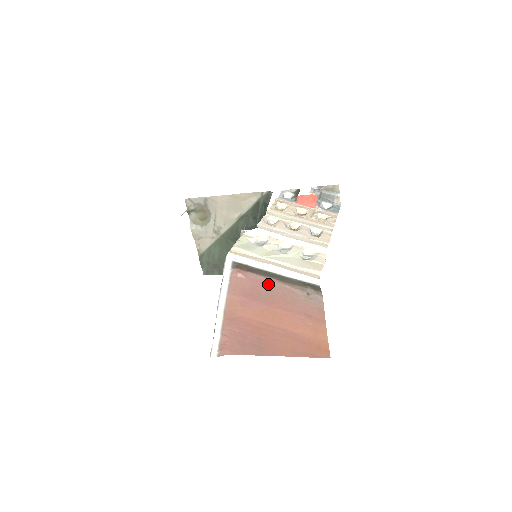
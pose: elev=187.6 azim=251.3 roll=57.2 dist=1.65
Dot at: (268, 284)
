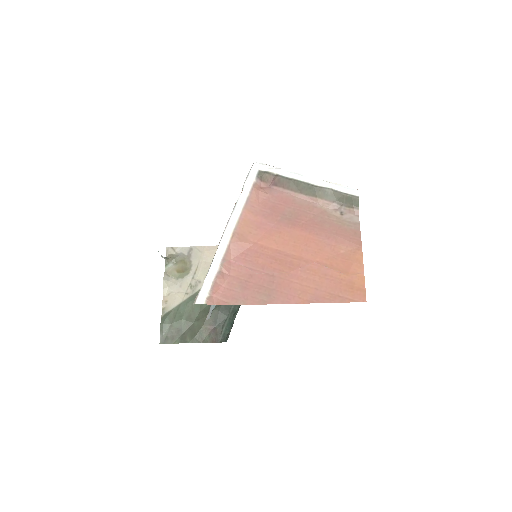
Dot at: (295, 202)
